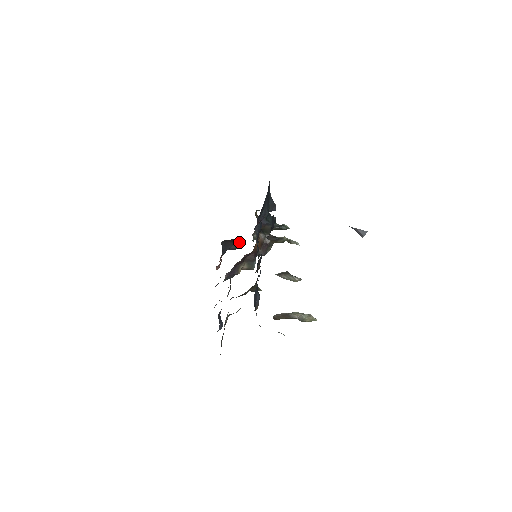
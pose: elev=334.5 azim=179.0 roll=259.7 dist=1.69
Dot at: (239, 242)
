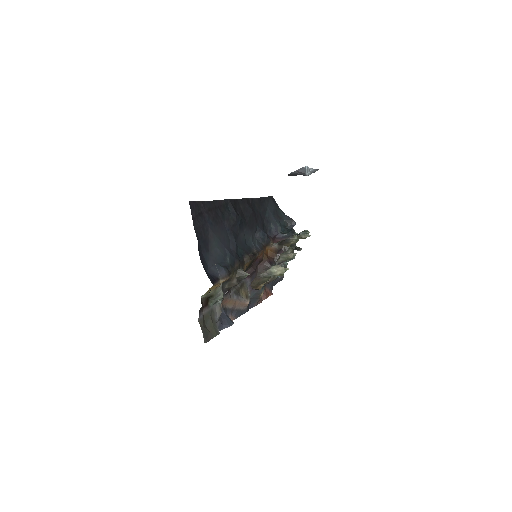
Dot at: occluded
